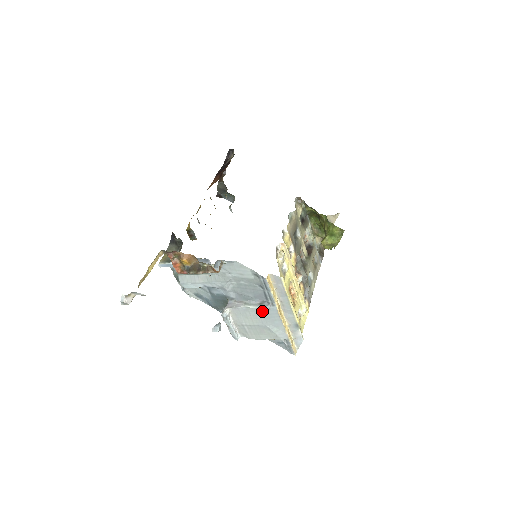
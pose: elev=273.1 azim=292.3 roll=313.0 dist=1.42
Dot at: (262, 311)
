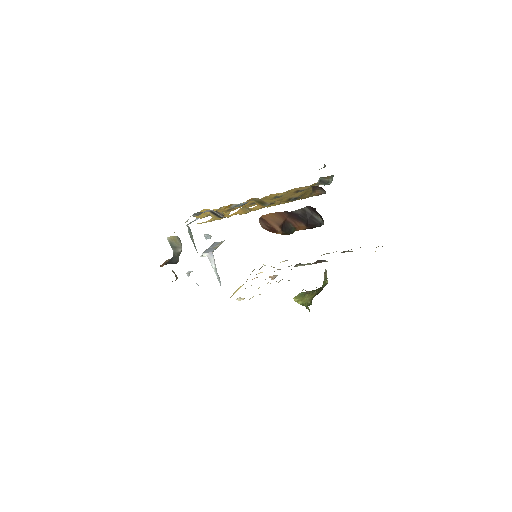
Dot at: occluded
